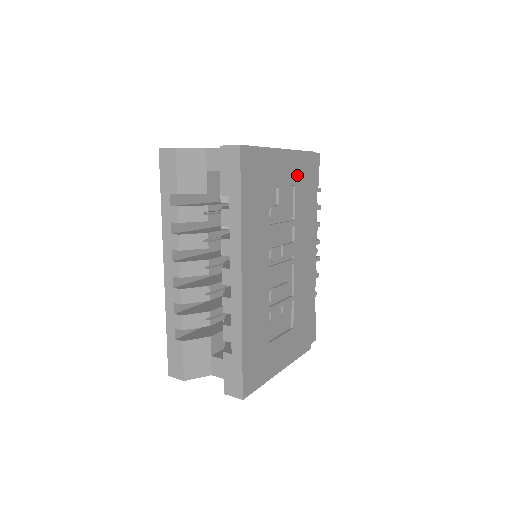
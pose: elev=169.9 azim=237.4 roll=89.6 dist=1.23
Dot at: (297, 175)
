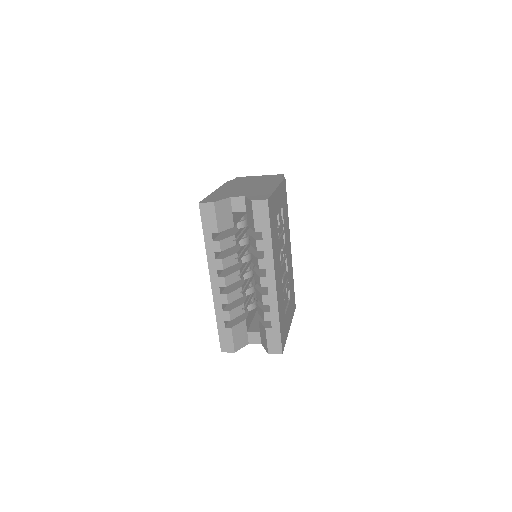
Dot at: (282, 199)
